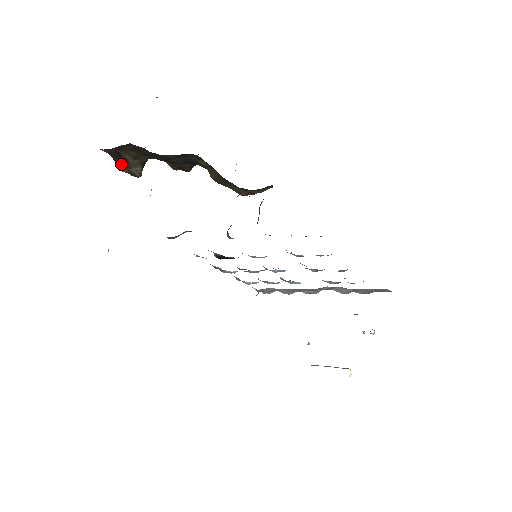
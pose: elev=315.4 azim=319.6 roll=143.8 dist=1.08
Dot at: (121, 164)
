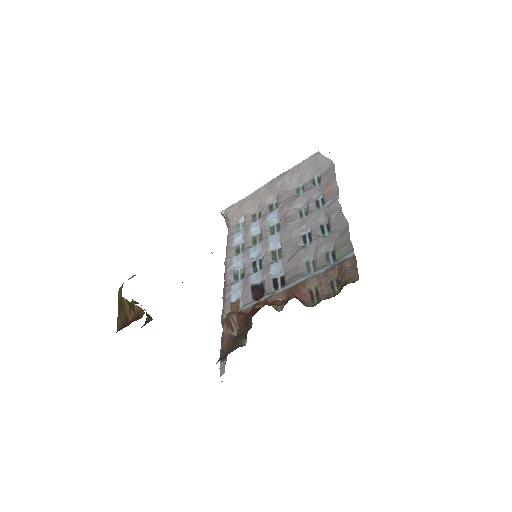
Dot at: occluded
